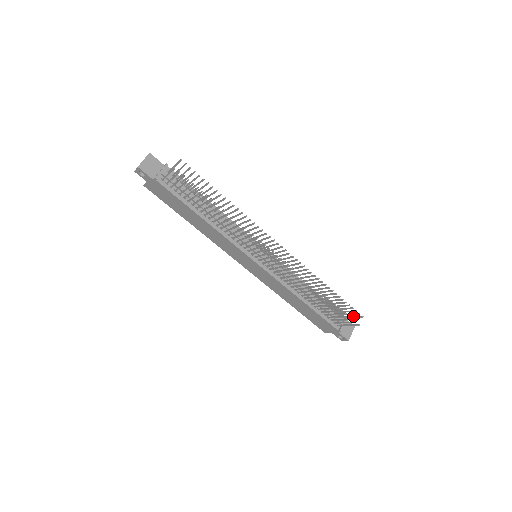
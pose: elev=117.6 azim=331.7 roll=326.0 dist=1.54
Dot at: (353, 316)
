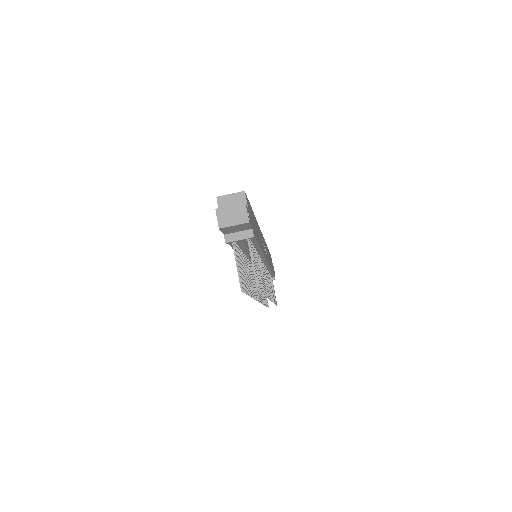
Dot at: occluded
